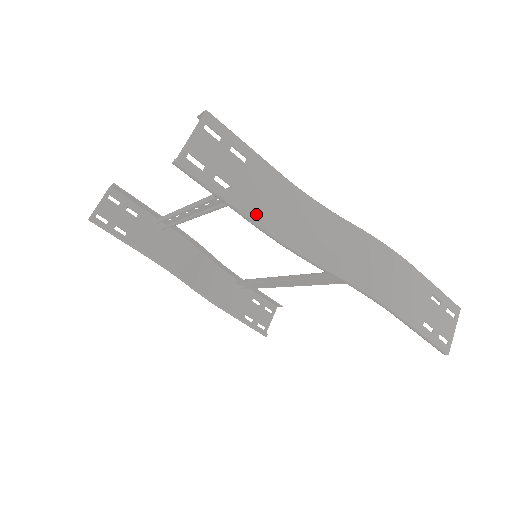
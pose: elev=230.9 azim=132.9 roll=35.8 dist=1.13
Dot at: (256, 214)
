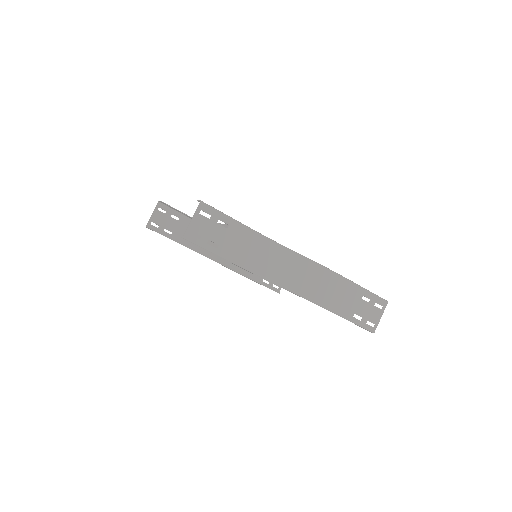
Dot at: (235, 259)
